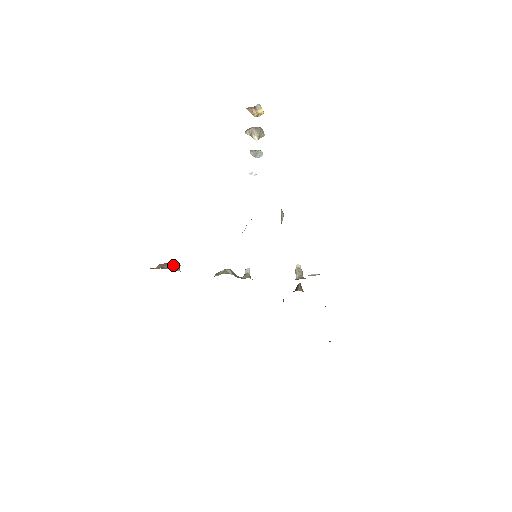
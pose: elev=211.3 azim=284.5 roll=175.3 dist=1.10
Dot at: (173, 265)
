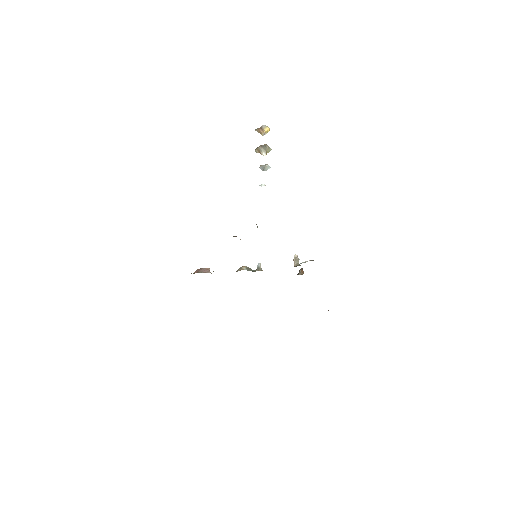
Dot at: (205, 269)
